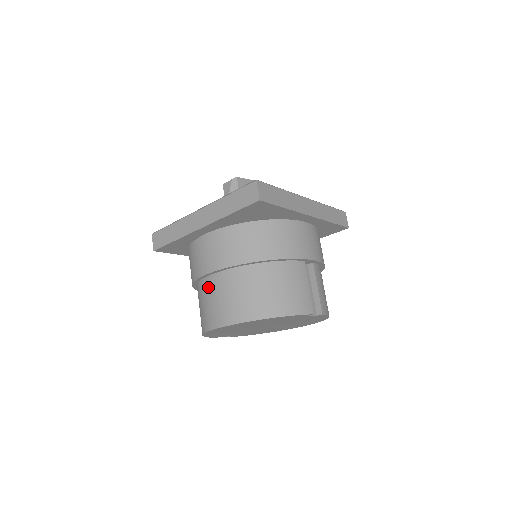
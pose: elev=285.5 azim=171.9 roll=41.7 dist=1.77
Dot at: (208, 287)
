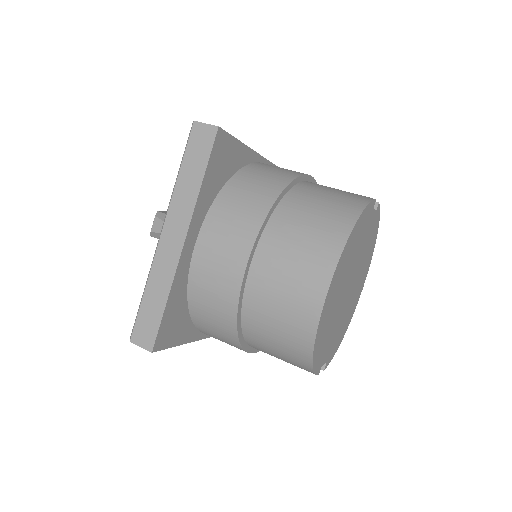
Dot at: (261, 285)
